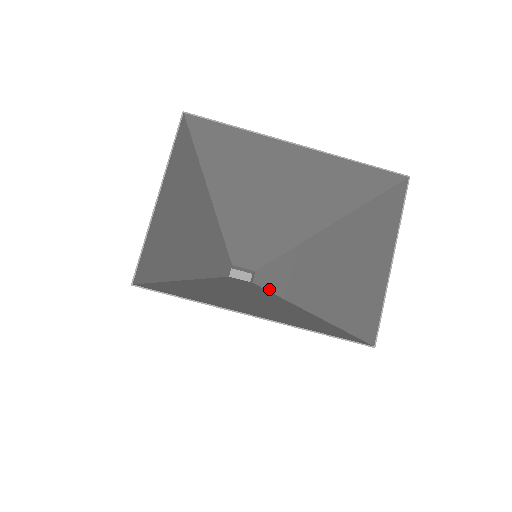
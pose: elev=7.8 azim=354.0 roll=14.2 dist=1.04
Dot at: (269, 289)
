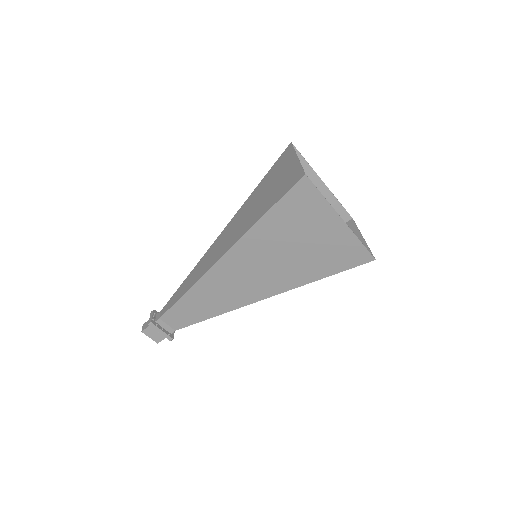
Dot at: (219, 313)
